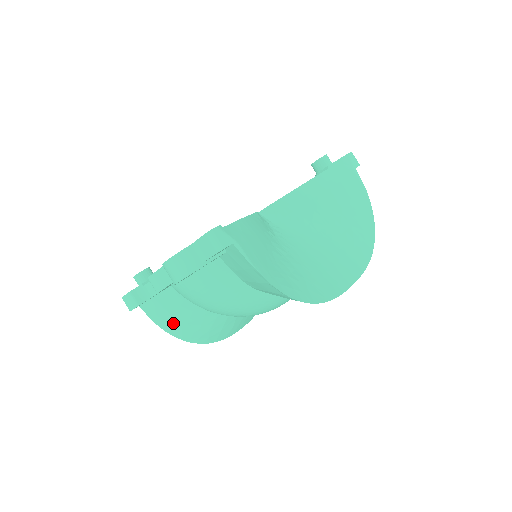
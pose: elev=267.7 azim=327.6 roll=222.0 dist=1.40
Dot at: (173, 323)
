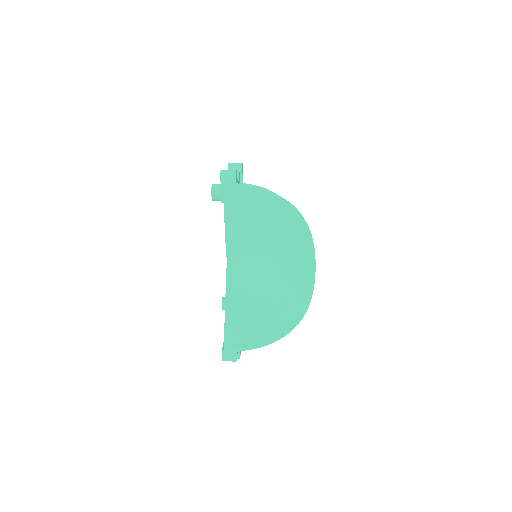
Dot at: occluded
